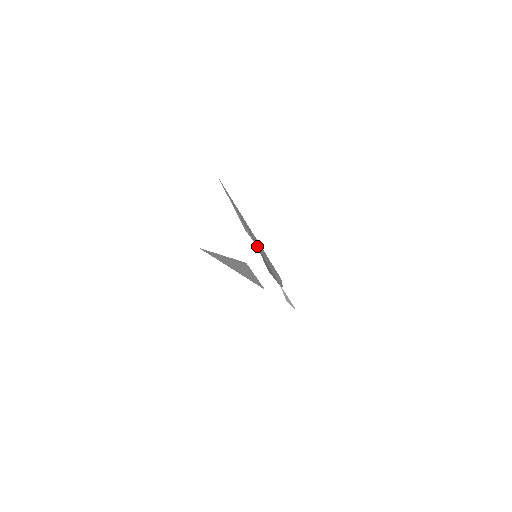
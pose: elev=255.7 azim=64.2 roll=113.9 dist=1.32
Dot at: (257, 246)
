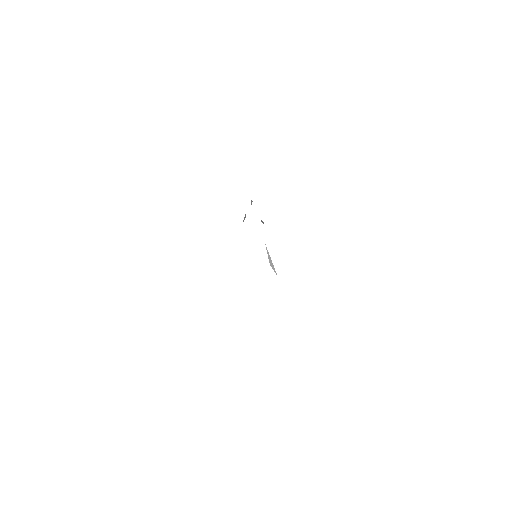
Dot at: occluded
